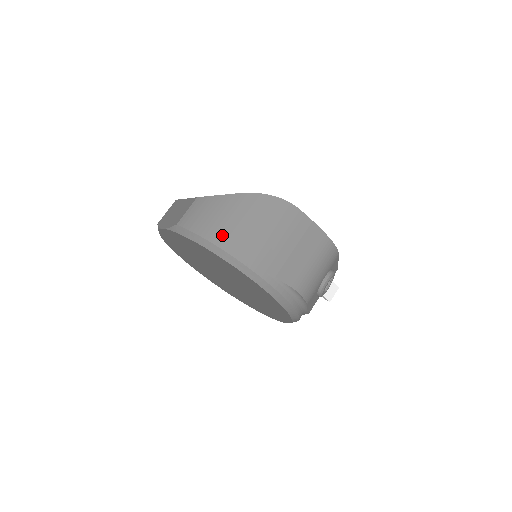
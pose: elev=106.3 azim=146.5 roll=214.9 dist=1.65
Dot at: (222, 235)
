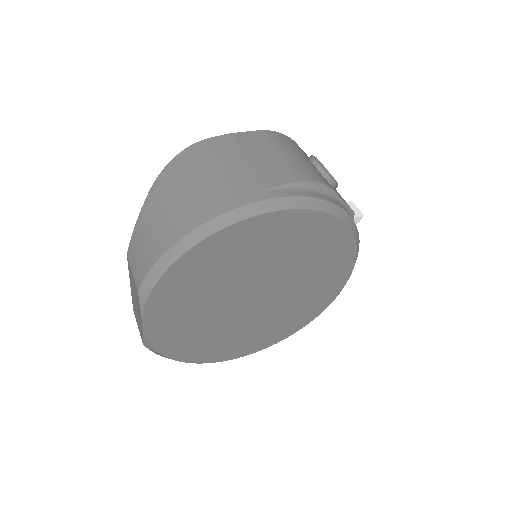
Dot at: (176, 227)
